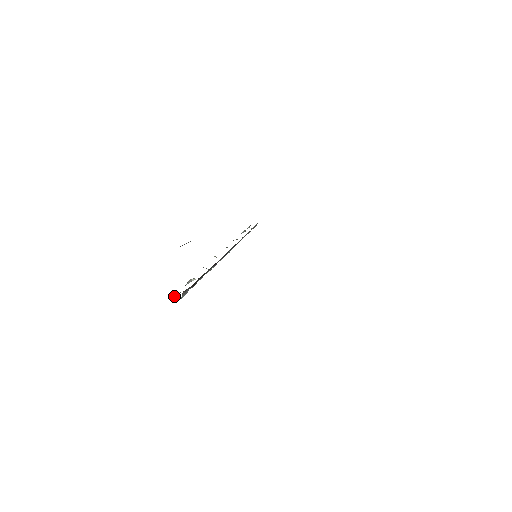
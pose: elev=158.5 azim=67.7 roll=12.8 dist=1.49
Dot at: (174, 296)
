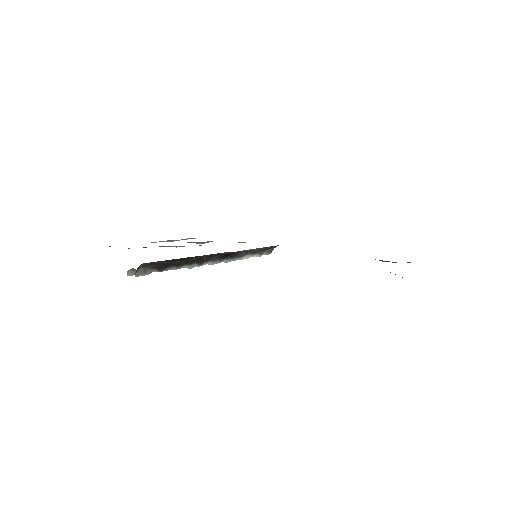
Dot at: (127, 273)
